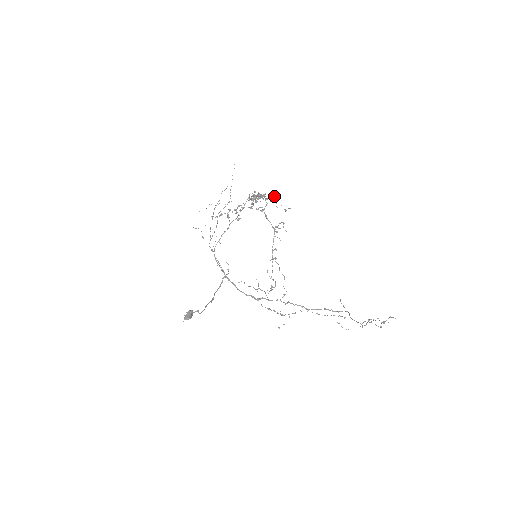
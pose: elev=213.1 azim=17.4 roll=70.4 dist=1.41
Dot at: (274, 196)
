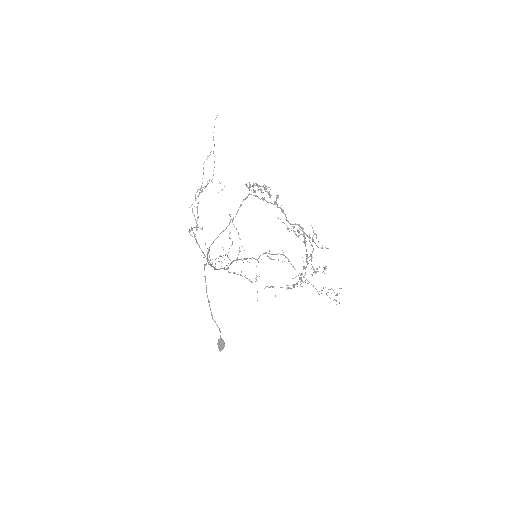
Dot at: occluded
